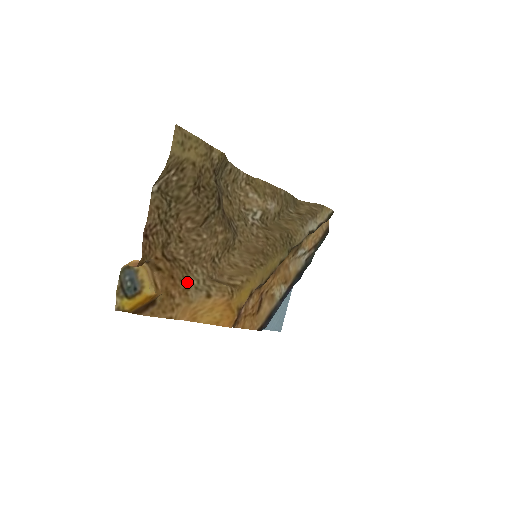
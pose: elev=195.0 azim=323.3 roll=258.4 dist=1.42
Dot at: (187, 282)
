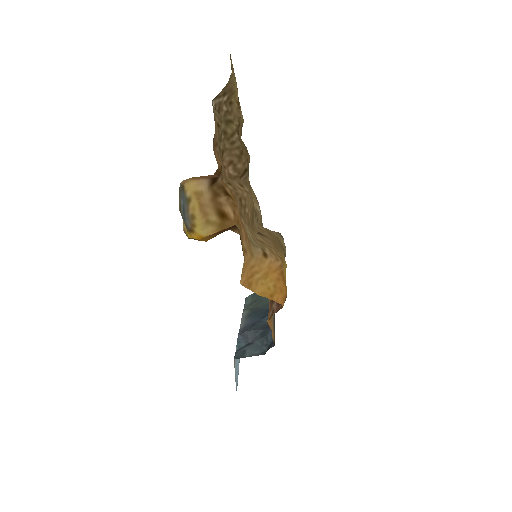
Dot at: (245, 229)
